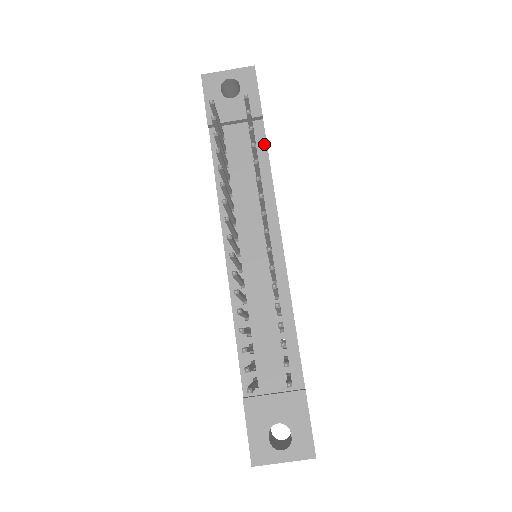
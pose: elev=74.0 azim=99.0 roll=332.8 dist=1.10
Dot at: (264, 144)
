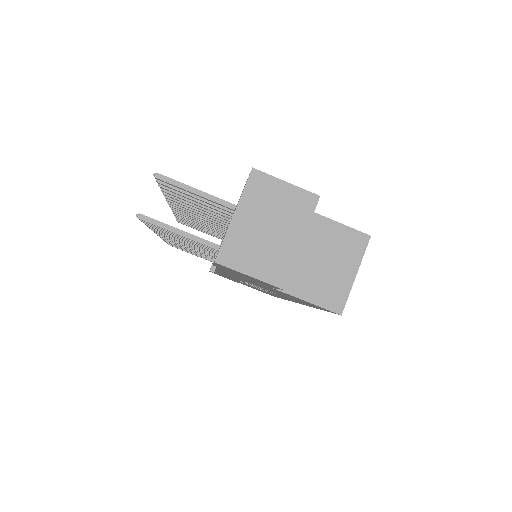
Dot at: occluded
